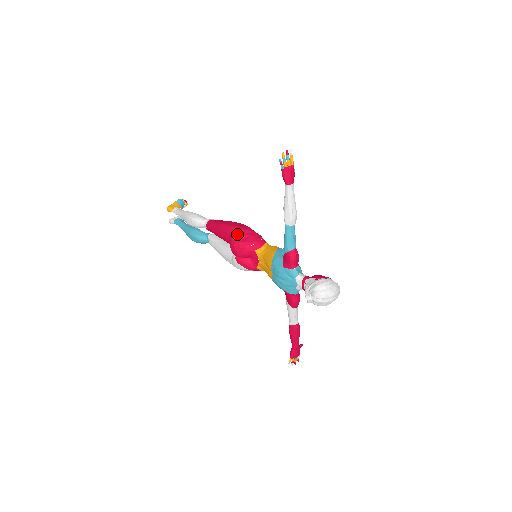
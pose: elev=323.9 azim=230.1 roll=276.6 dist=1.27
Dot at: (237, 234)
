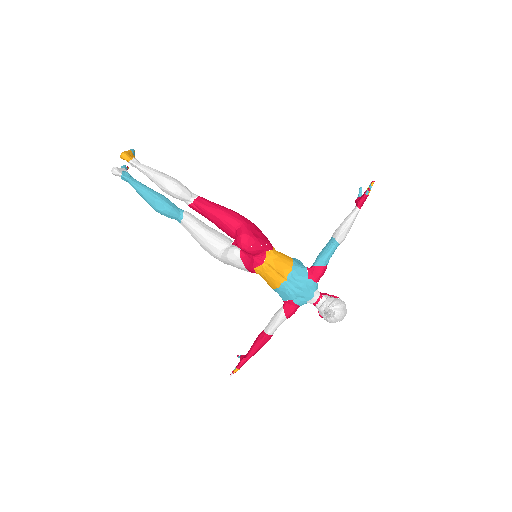
Dot at: (251, 227)
